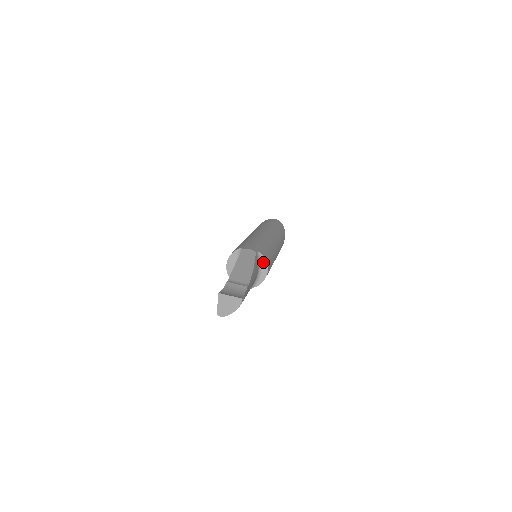
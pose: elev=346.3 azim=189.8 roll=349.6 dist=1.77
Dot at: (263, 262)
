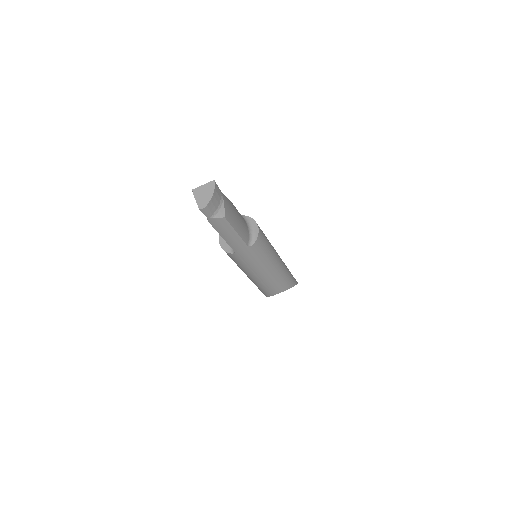
Dot at: (250, 221)
